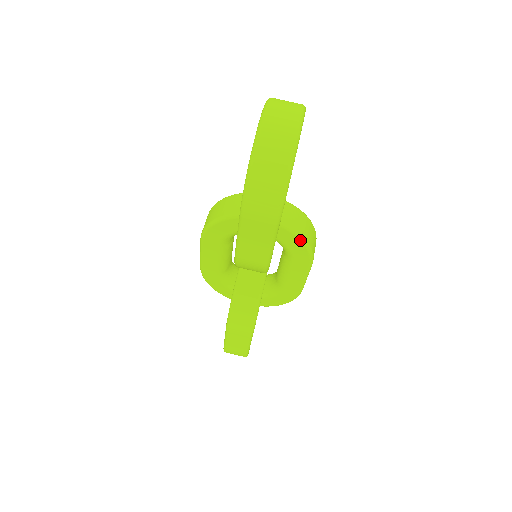
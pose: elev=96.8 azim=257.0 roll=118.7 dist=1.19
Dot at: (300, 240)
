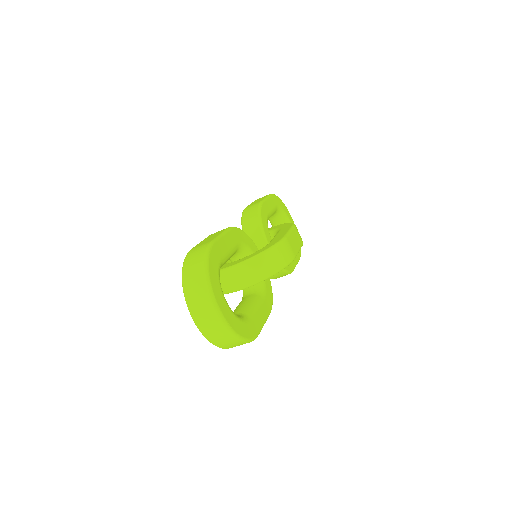
Dot at: occluded
